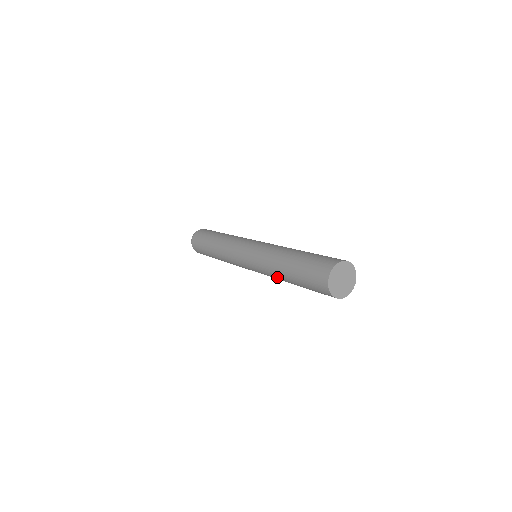
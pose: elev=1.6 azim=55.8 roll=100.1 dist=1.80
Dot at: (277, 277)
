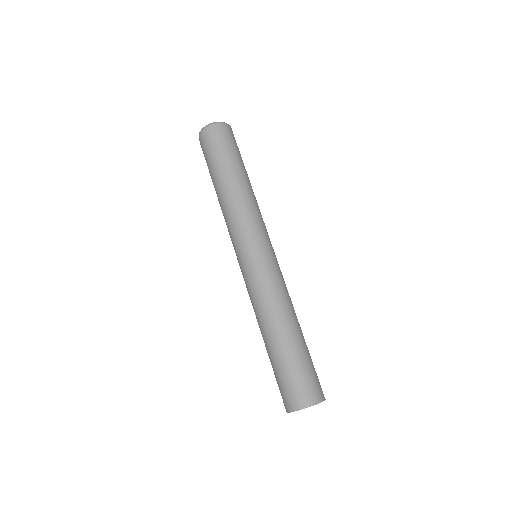
Dot at: occluded
